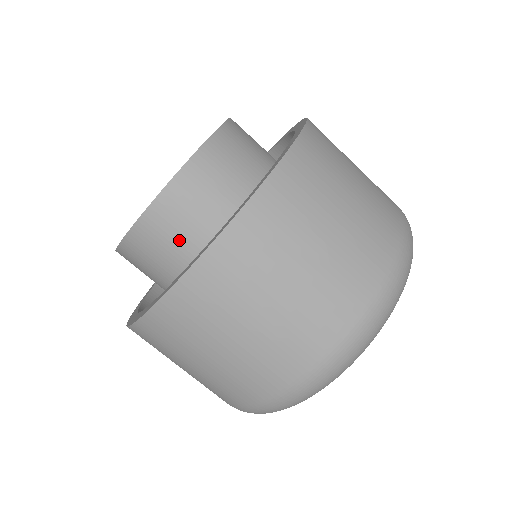
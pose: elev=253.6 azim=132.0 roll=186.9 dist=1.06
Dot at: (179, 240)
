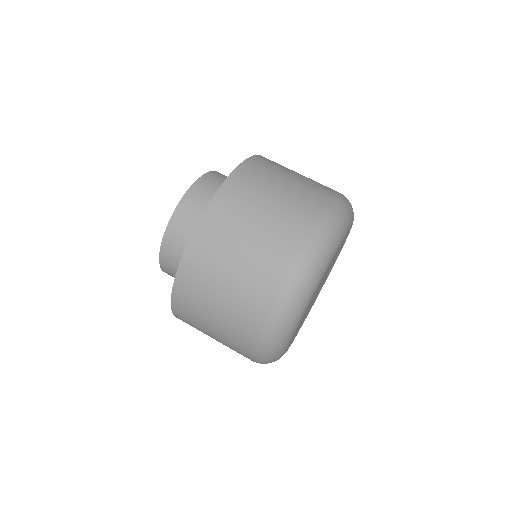
Dot at: occluded
